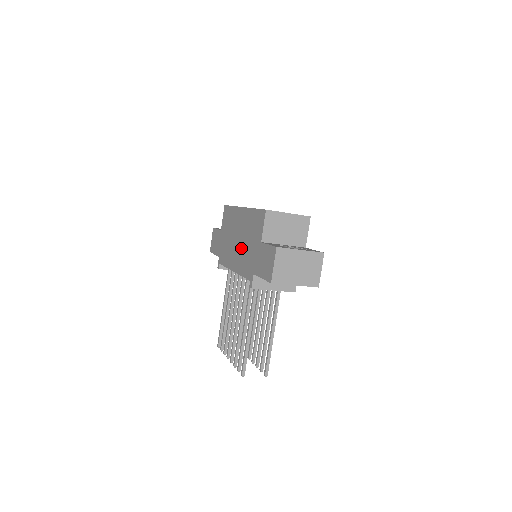
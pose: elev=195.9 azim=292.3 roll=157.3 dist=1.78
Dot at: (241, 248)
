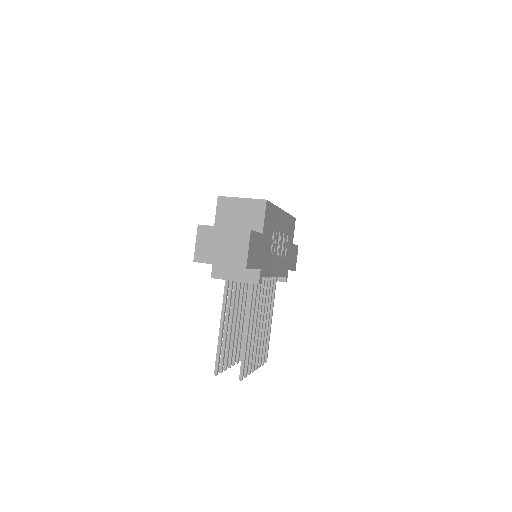
Dot at: occluded
